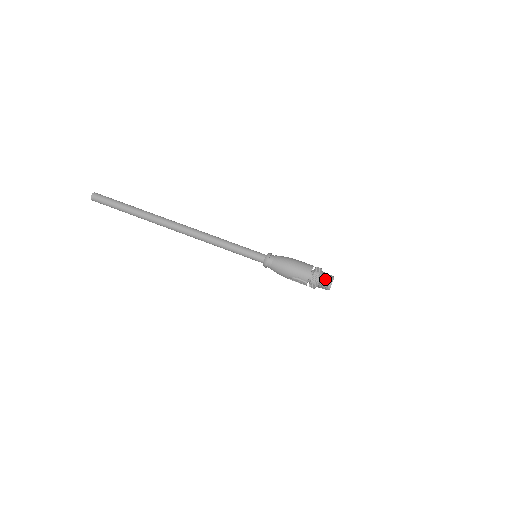
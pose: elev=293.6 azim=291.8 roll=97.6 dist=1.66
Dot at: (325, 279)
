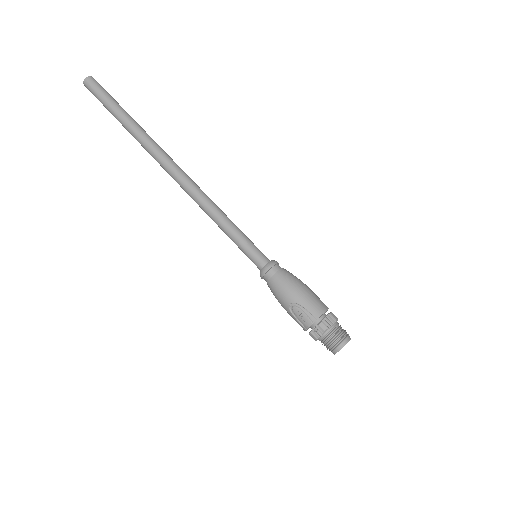
Dot at: (341, 331)
